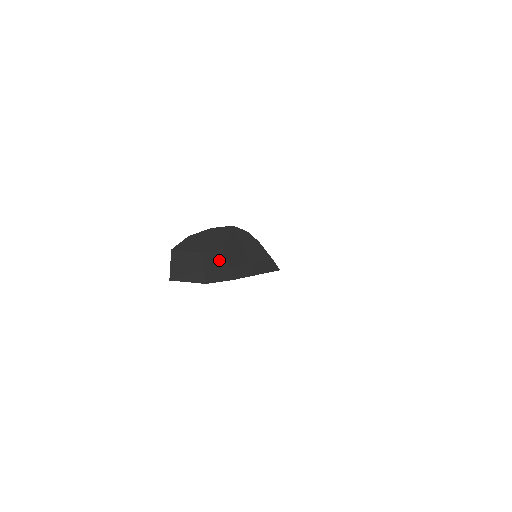
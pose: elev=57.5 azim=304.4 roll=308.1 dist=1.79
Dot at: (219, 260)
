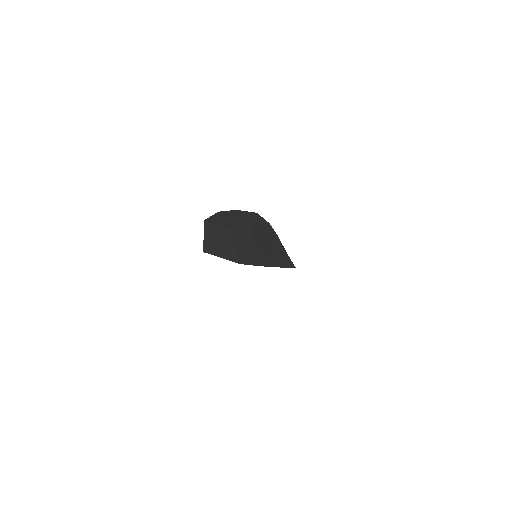
Dot at: (249, 243)
